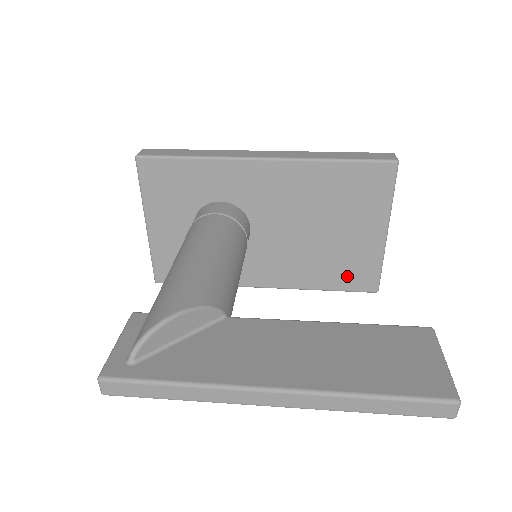
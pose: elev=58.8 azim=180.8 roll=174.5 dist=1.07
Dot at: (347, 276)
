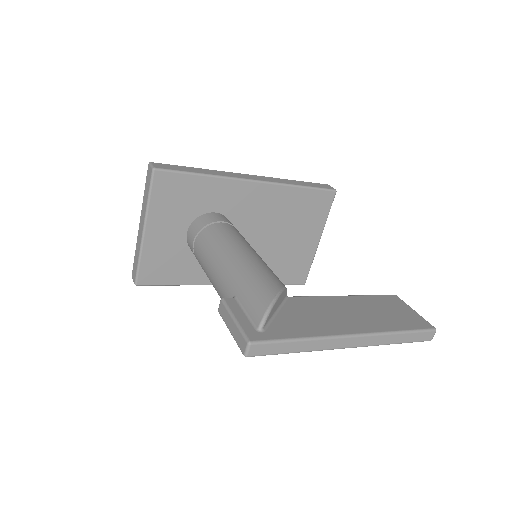
Dot at: (289, 273)
